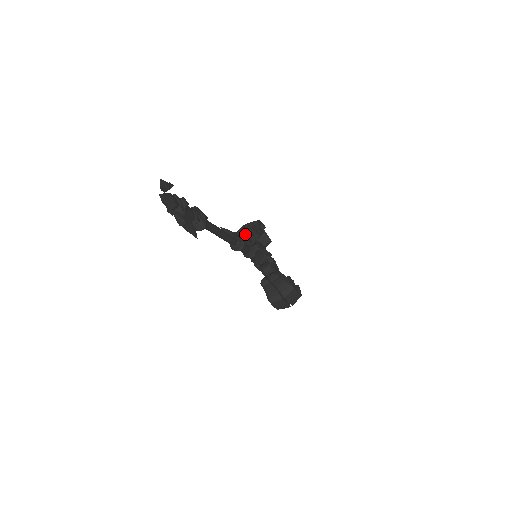
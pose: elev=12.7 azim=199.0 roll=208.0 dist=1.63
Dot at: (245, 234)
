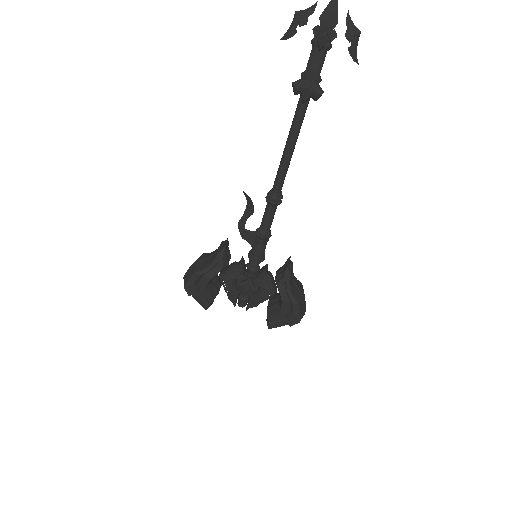
Dot at: (226, 243)
